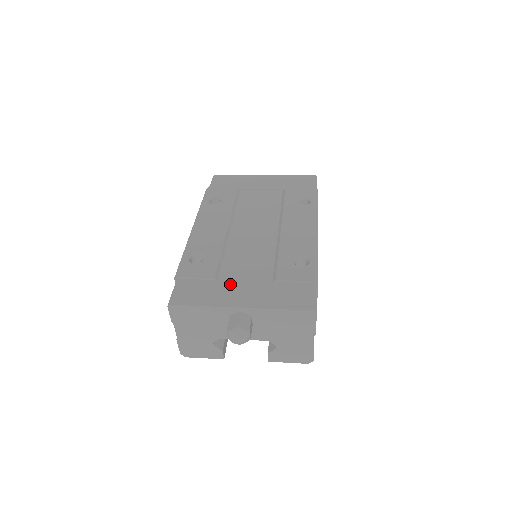
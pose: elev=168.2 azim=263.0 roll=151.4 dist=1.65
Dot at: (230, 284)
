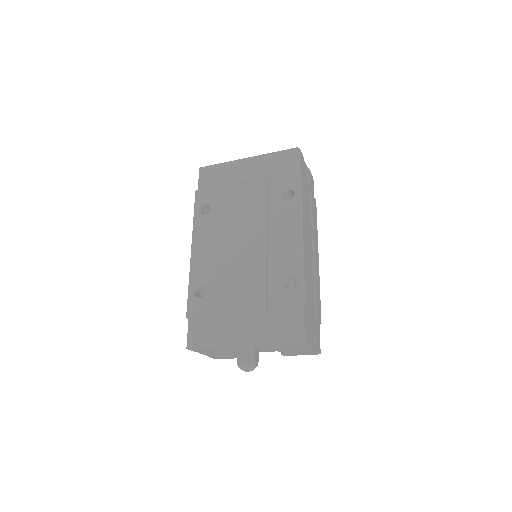
Dot at: (231, 319)
